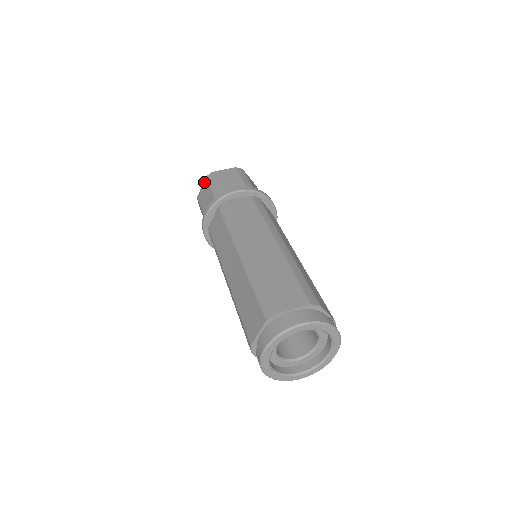
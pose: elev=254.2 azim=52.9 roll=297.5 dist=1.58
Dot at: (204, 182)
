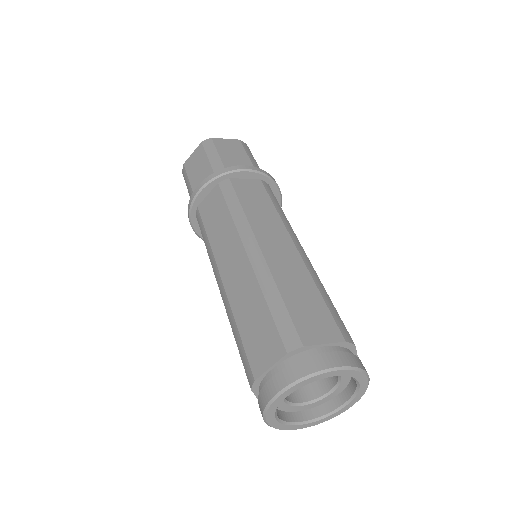
Dot at: occluded
